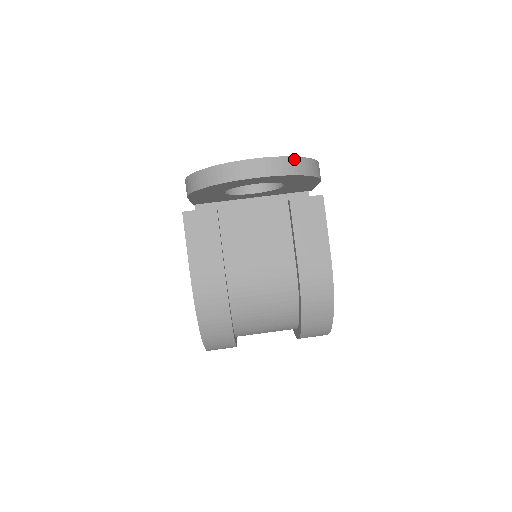
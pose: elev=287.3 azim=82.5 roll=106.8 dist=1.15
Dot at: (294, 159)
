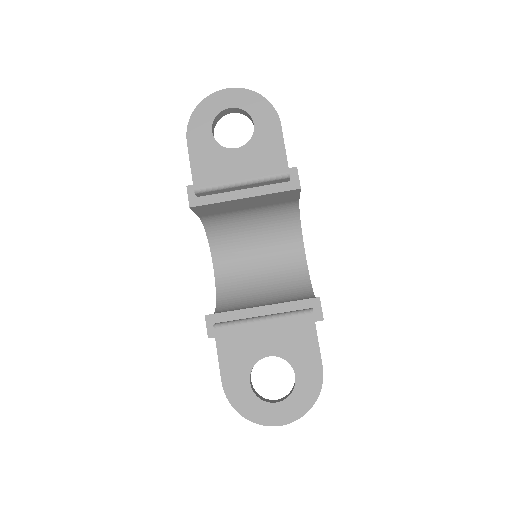
Dot at: occluded
